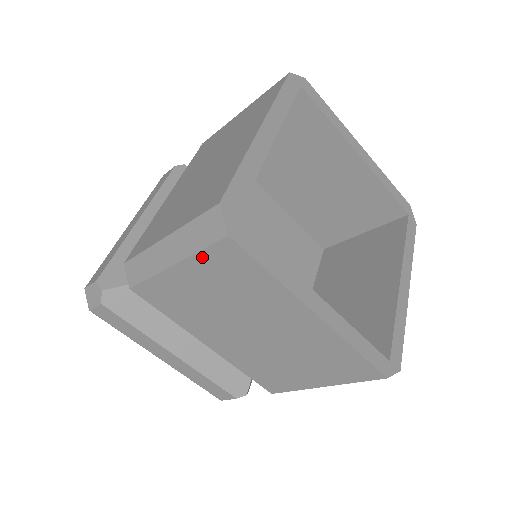
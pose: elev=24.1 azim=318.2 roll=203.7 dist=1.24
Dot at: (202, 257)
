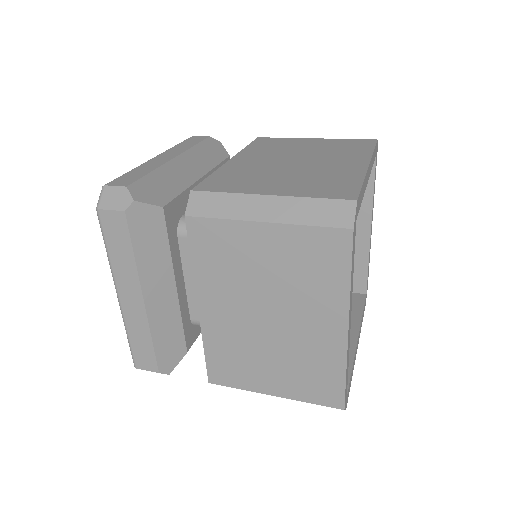
Dot at: occluded
